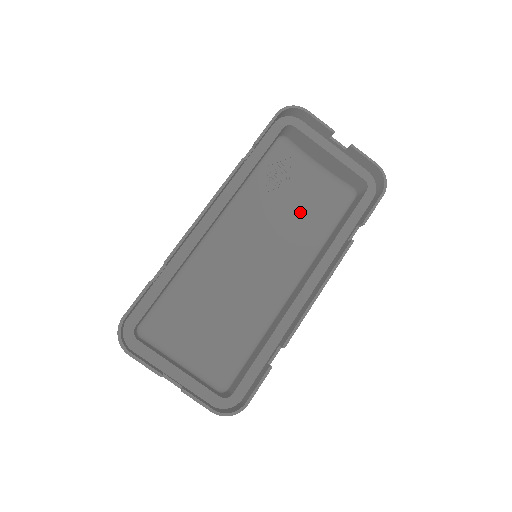
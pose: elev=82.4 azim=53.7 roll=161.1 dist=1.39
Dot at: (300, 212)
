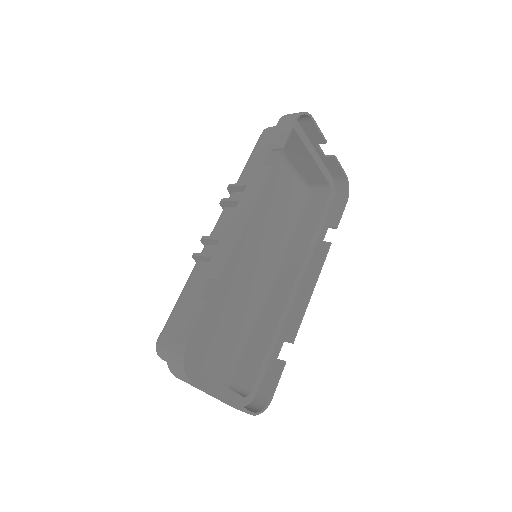
Dot at: (274, 207)
